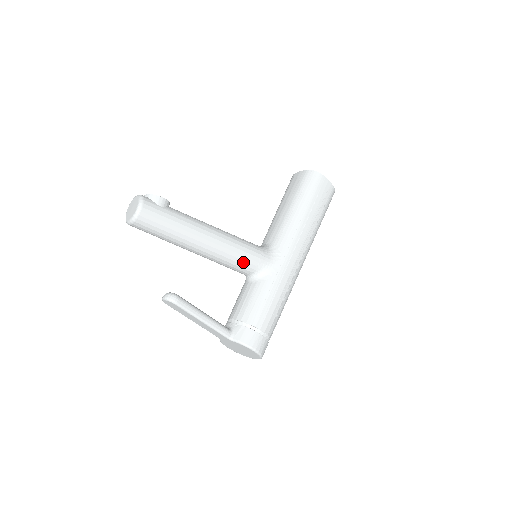
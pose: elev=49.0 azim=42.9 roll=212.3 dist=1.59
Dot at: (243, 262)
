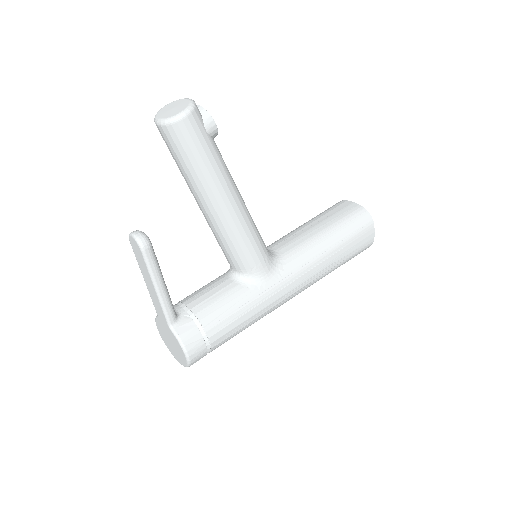
Dot at: (242, 255)
